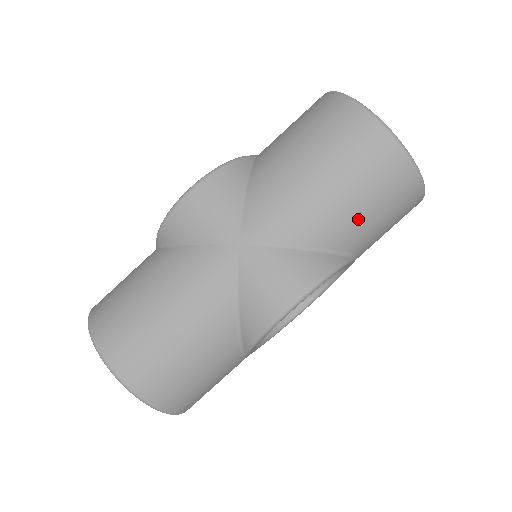
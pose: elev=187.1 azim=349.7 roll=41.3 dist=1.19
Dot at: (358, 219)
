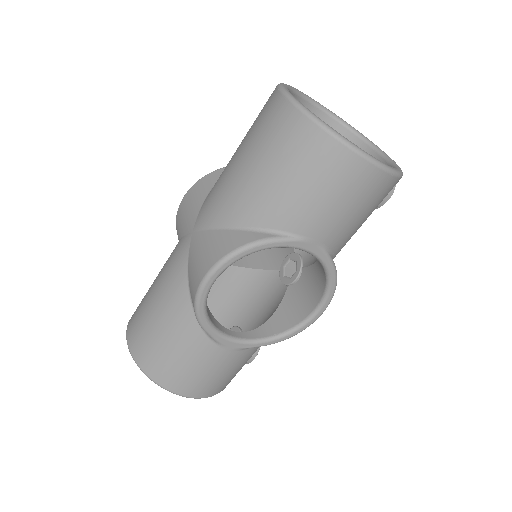
Dot at: (274, 193)
